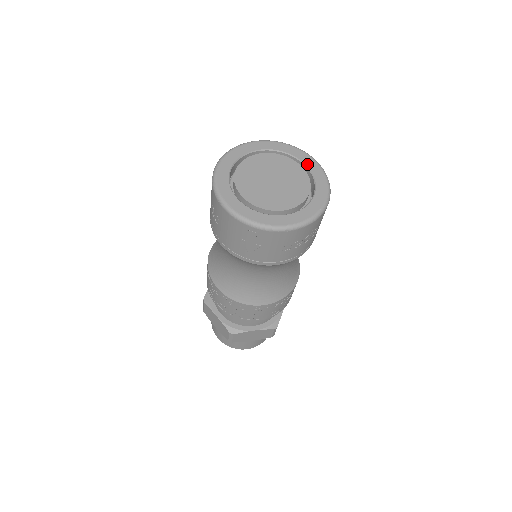
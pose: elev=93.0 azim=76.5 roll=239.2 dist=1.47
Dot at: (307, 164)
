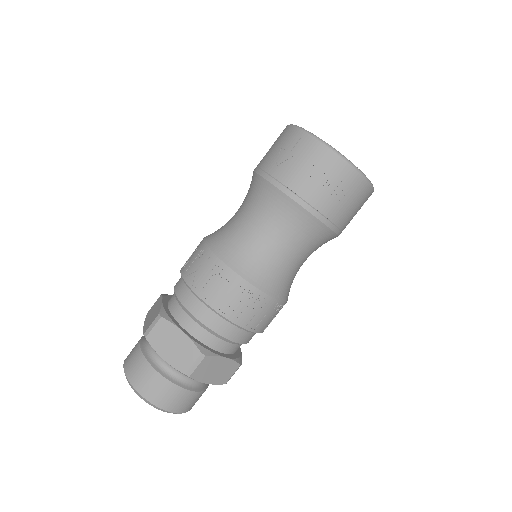
Dot at: occluded
